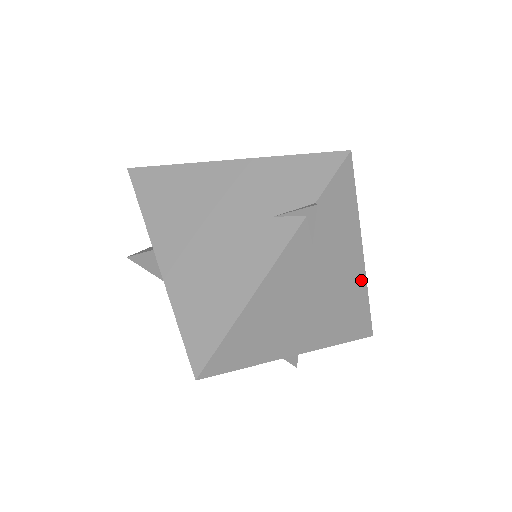
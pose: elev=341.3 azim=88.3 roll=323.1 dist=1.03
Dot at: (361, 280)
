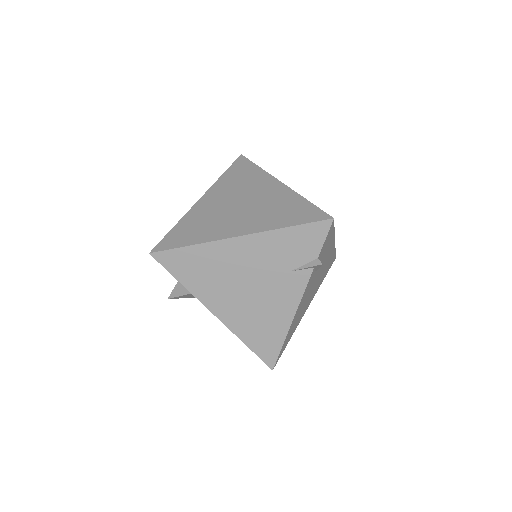
Dot at: (333, 250)
